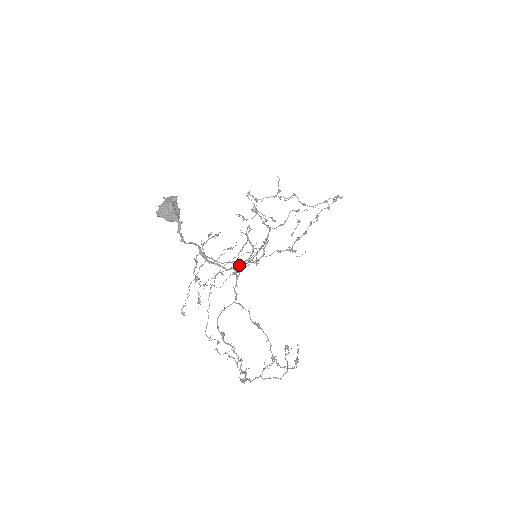
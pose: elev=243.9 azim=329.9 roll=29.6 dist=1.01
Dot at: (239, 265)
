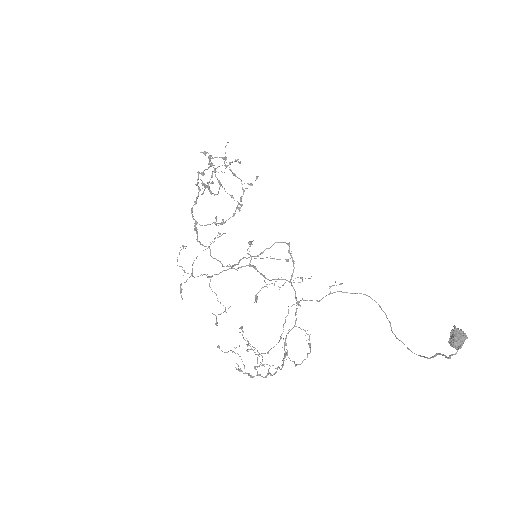
Dot at: (402, 342)
